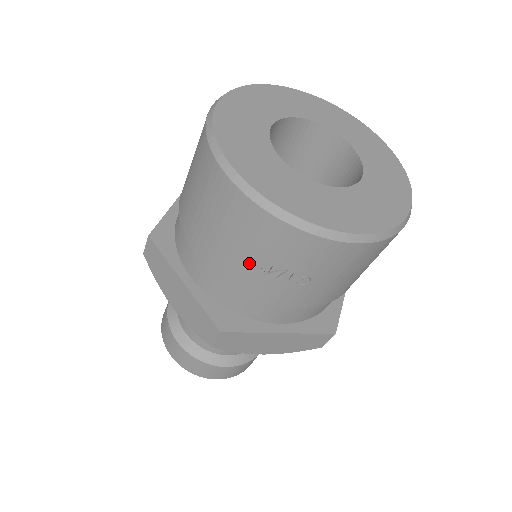
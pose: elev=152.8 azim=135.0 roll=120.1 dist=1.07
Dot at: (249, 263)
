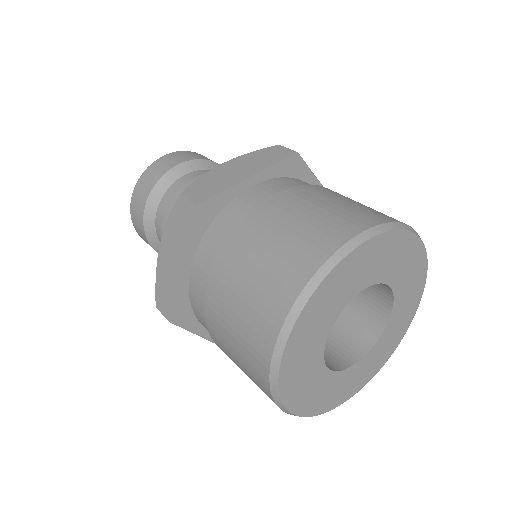
Dot at: occluded
